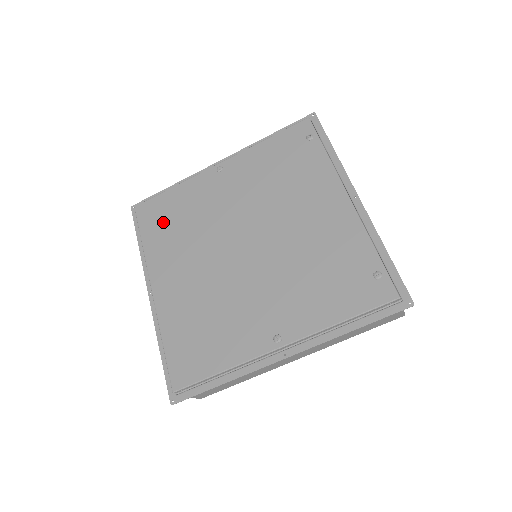
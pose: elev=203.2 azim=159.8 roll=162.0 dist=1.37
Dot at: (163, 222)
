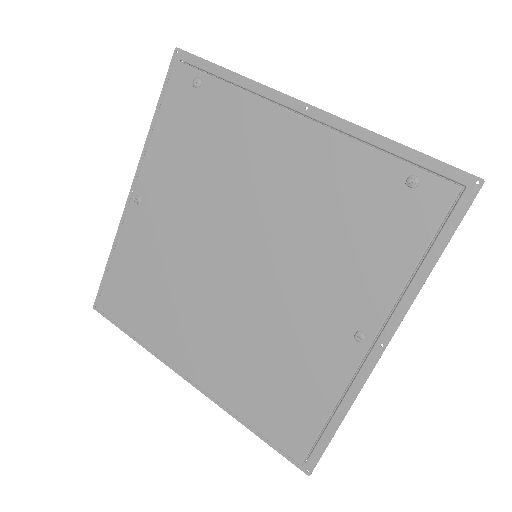
Dot at: (136, 302)
